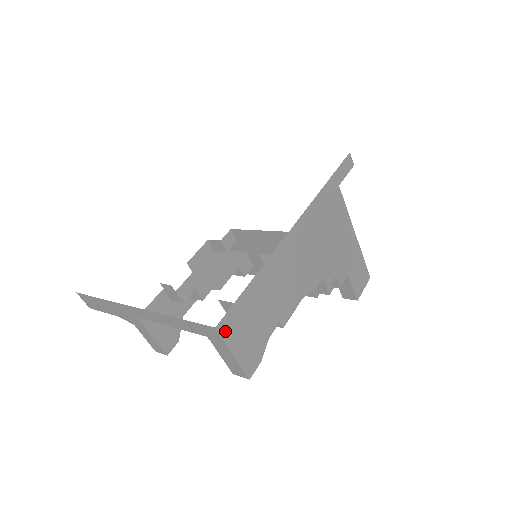
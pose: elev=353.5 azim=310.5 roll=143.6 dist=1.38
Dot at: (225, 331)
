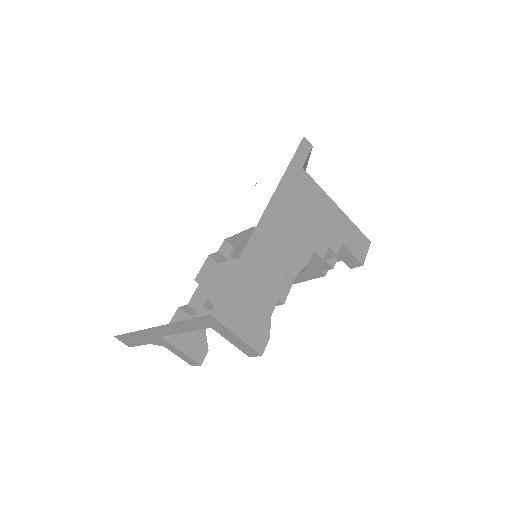
Dot at: (221, 316)
